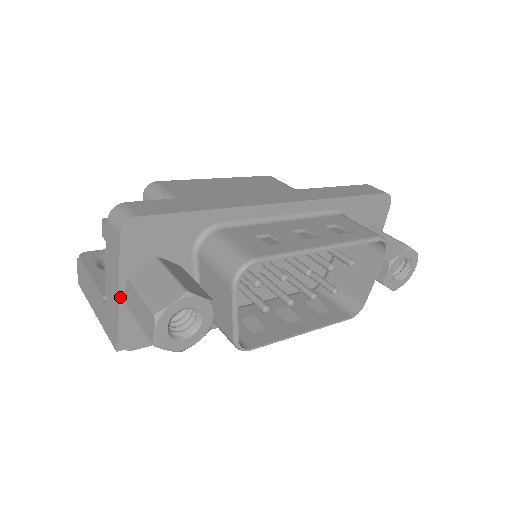
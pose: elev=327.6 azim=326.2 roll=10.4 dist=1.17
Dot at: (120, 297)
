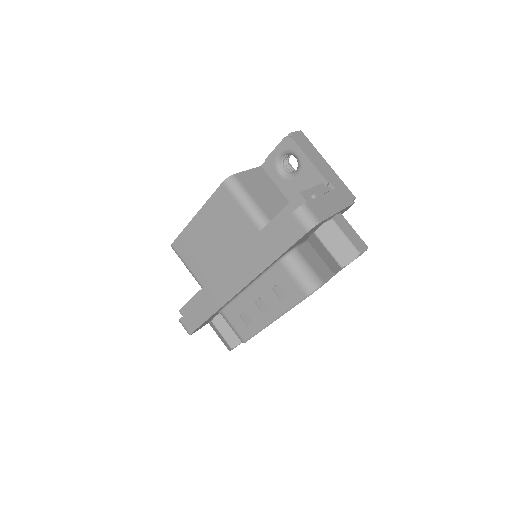
Dot at: occluded
